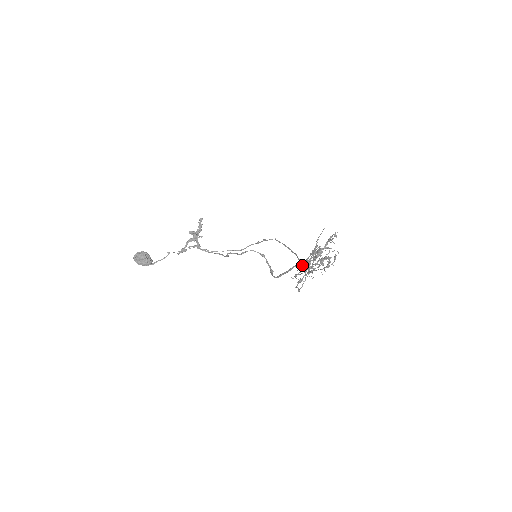
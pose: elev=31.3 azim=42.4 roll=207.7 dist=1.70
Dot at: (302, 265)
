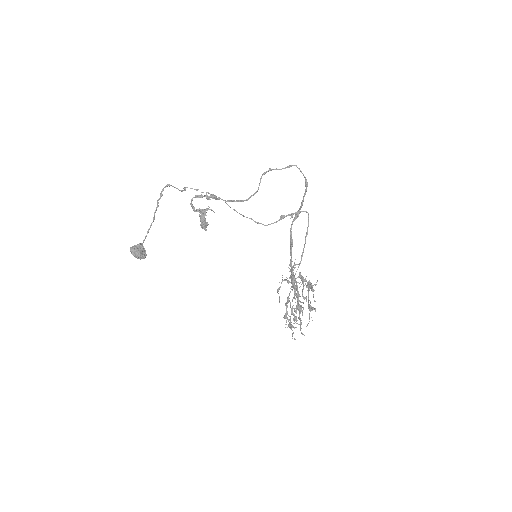
Dot at: (294, 280)
